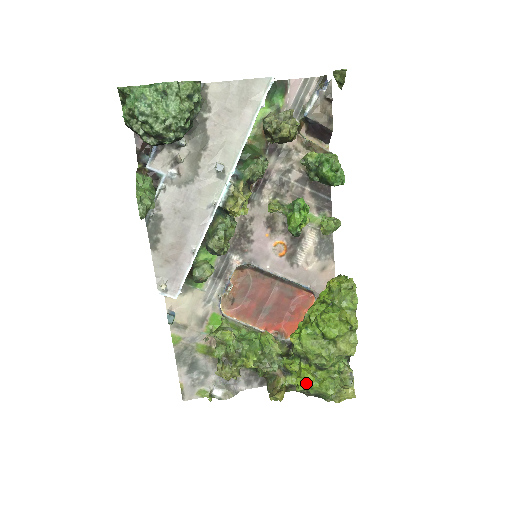
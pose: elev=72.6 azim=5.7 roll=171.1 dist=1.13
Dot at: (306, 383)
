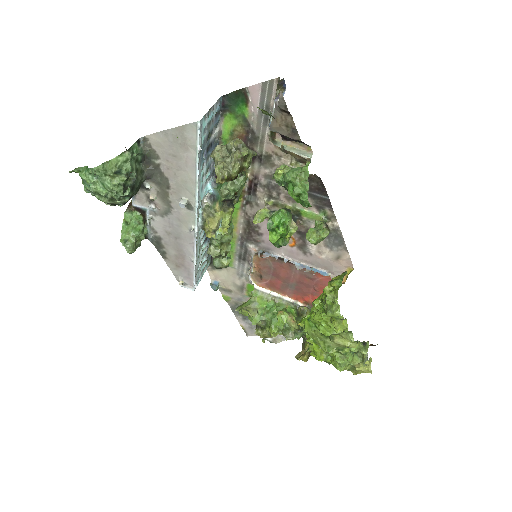
Dot at: occluded
